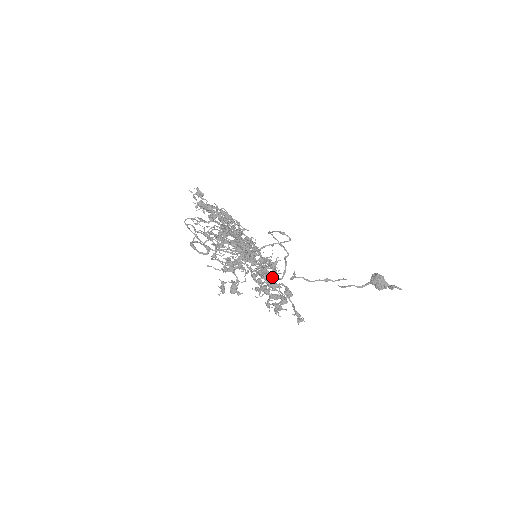
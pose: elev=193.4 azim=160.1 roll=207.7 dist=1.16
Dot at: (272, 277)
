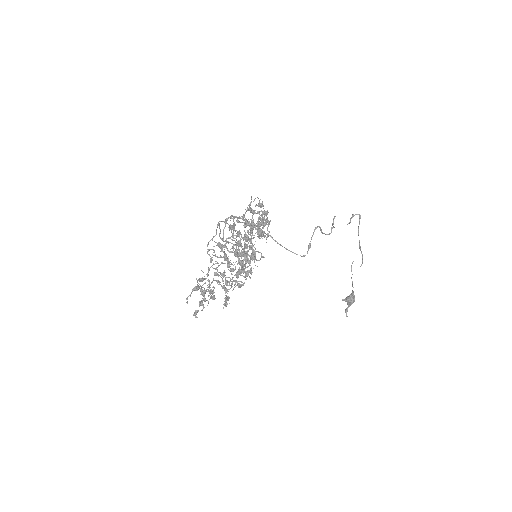
Dot at: (213, 299)
